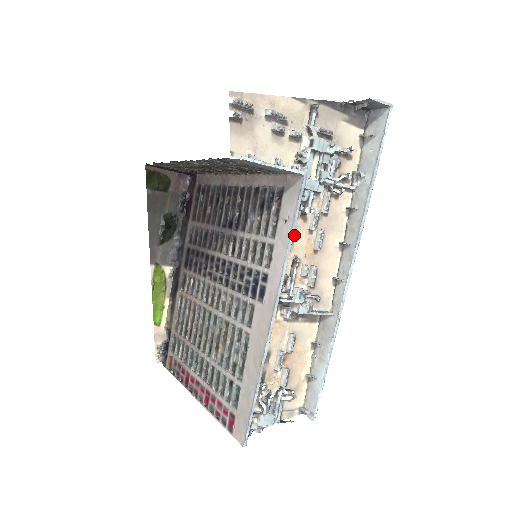
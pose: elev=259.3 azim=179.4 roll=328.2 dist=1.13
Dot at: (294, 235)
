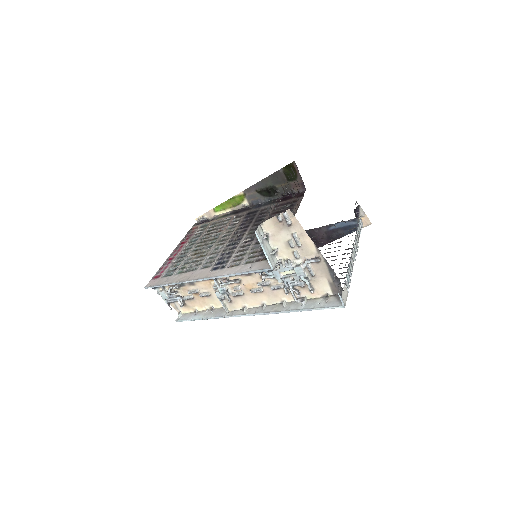
Dot at: (250, 275)
